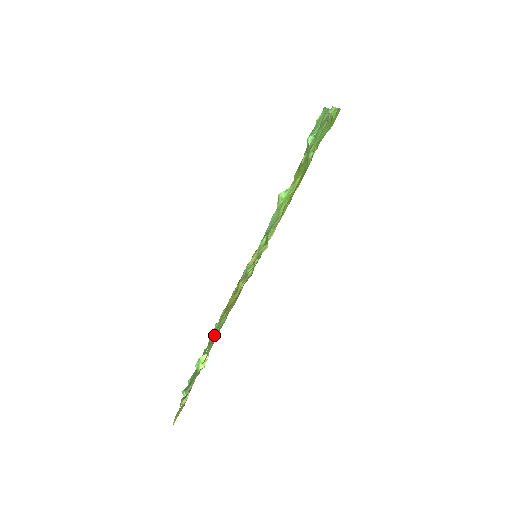
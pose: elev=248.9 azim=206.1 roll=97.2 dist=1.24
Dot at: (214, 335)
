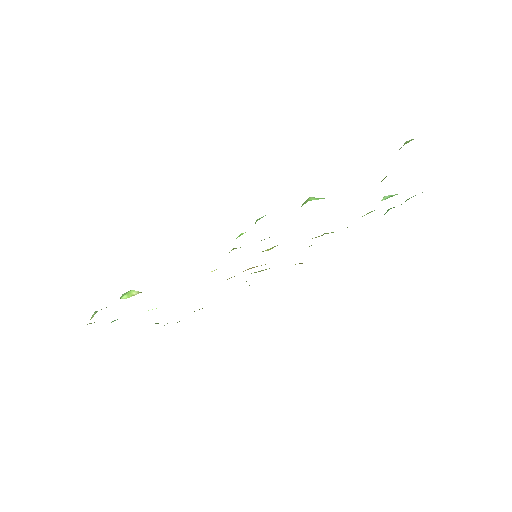
Dot at: occluded
